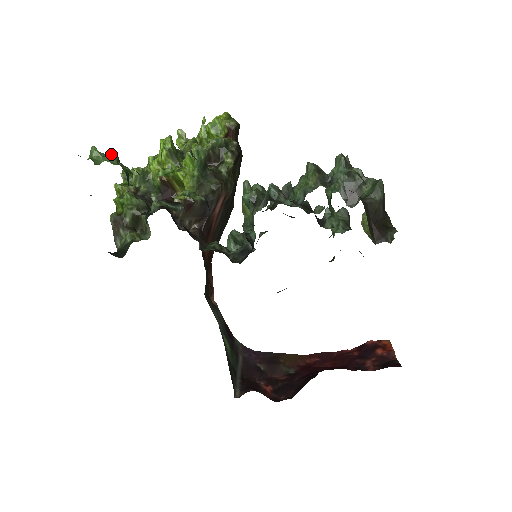
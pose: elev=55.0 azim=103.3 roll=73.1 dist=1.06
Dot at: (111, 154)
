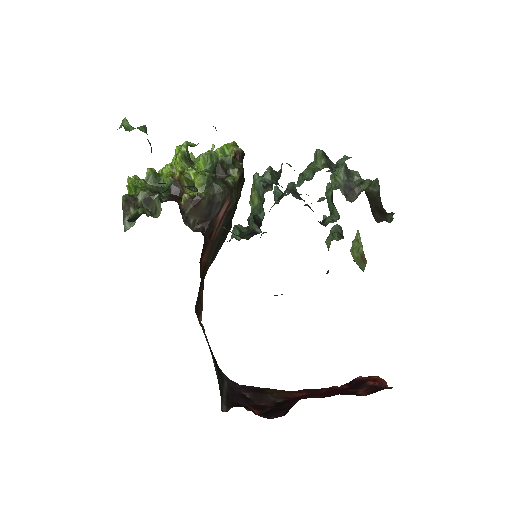
Dot at: (141, 126)
